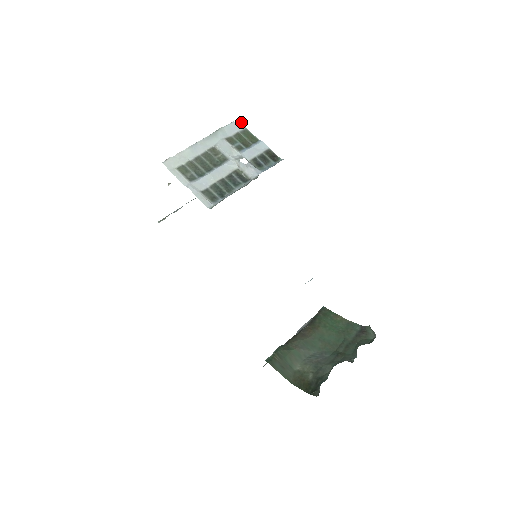
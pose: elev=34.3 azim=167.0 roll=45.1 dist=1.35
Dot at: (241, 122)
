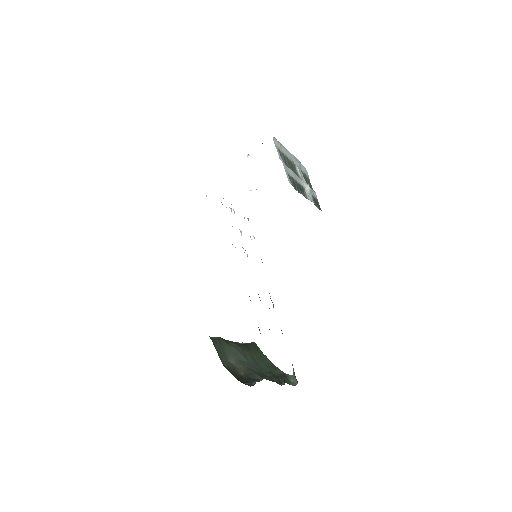
Dot at: occluded
